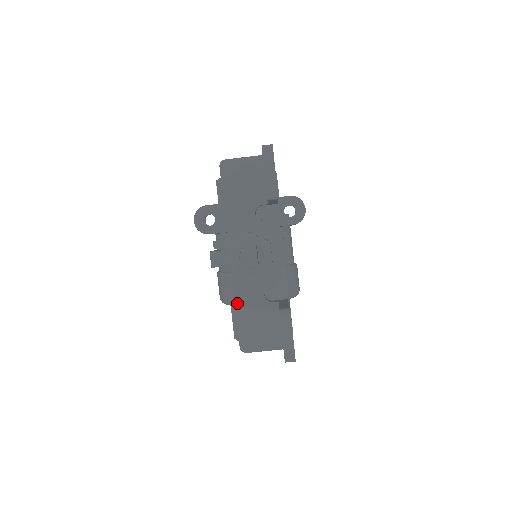
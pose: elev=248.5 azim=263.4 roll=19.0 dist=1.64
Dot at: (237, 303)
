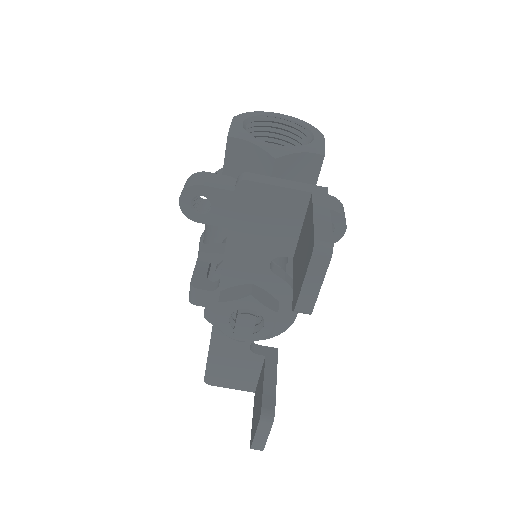
Dot at: (213, 344)
